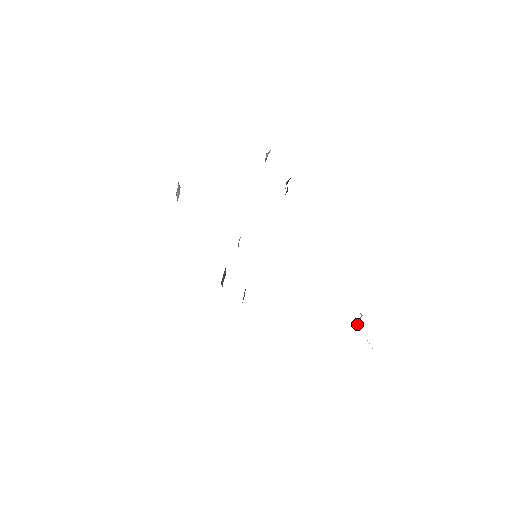
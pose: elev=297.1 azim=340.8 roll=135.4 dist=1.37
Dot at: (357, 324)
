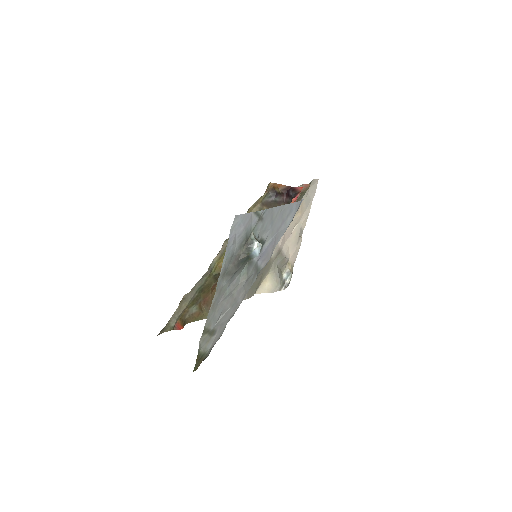
Dot at: (251, 251)
